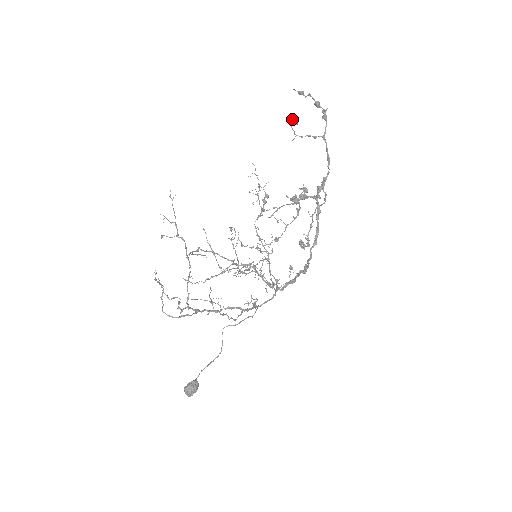
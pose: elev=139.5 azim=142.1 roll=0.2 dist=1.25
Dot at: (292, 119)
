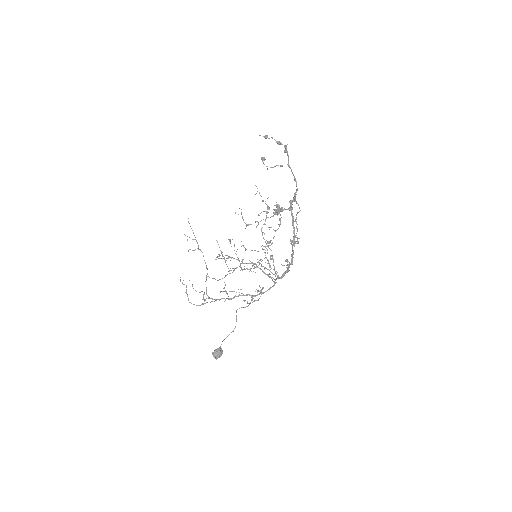
Dot at: (261, 157)
